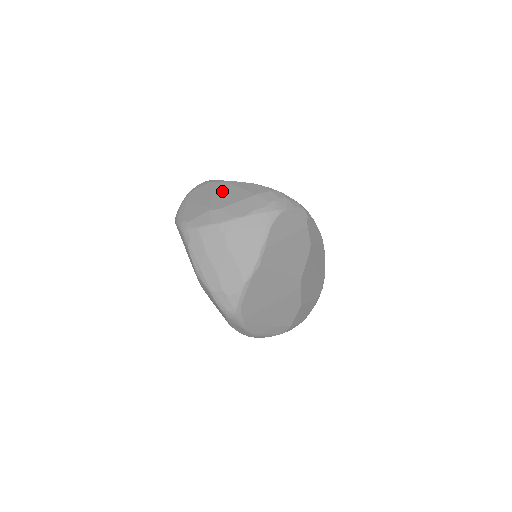
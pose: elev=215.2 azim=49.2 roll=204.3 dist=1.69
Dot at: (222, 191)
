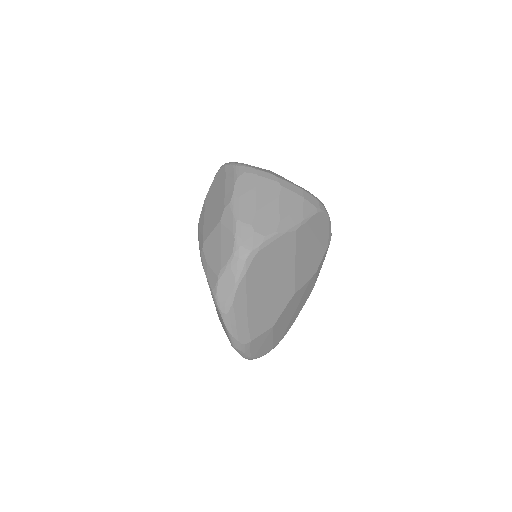
Dot at: occluded
